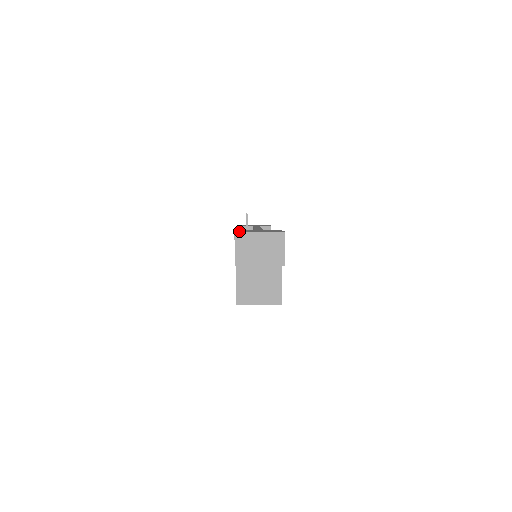
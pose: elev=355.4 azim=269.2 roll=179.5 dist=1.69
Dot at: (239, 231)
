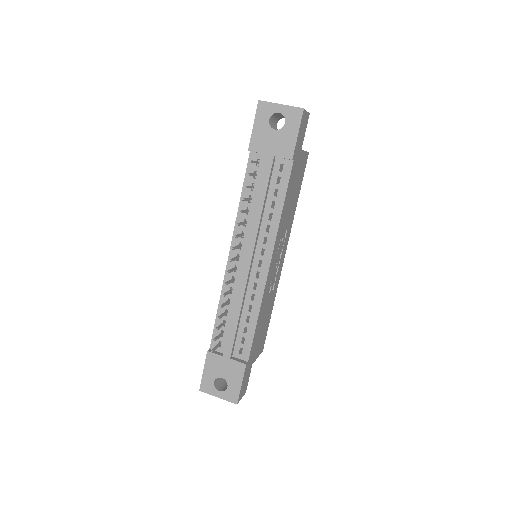
Dot at: (203, 385)
